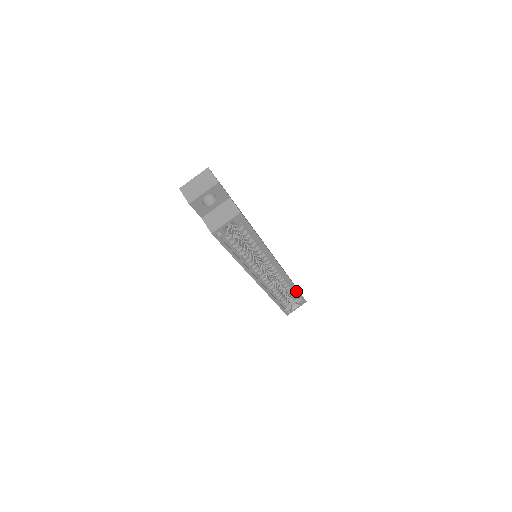
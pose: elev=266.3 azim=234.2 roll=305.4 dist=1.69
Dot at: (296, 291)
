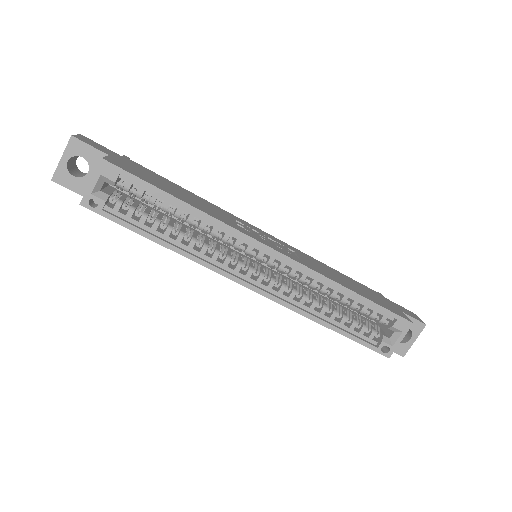
Dot at: (362, 300)
